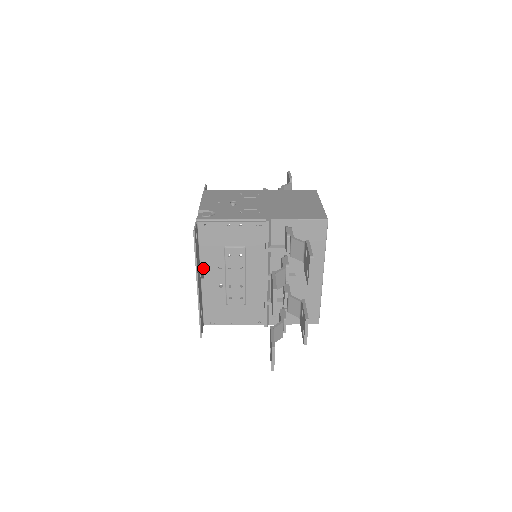
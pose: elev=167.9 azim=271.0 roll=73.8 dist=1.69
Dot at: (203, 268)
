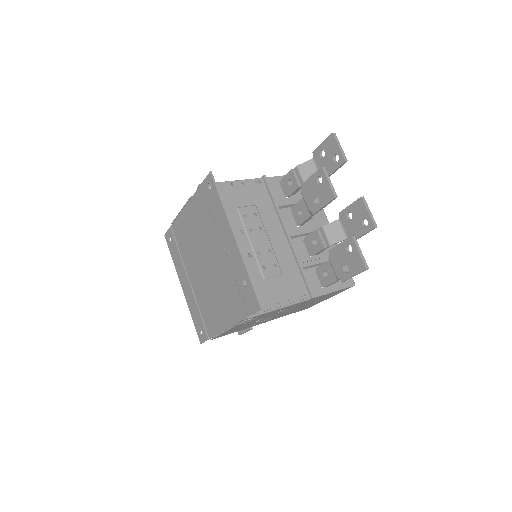
Dot at: occluded
